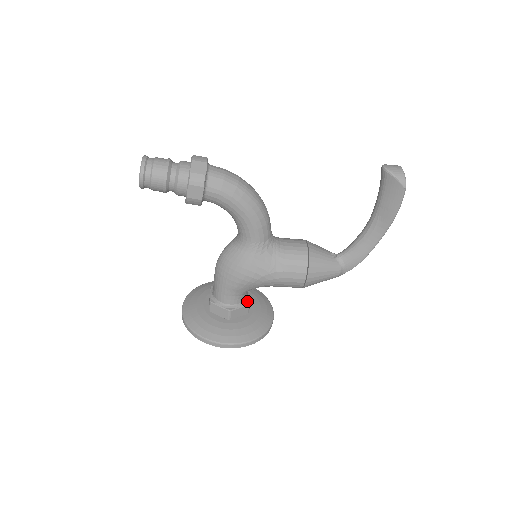
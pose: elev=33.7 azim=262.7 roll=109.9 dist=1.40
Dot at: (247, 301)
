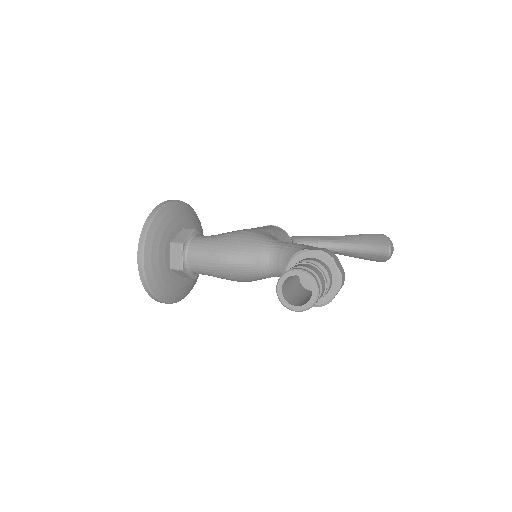
Dot at: occluded
